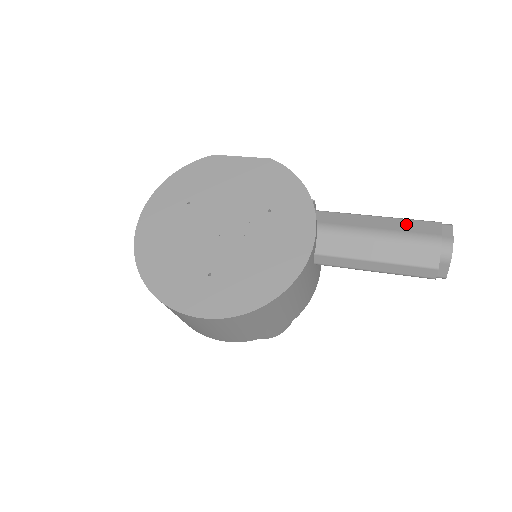
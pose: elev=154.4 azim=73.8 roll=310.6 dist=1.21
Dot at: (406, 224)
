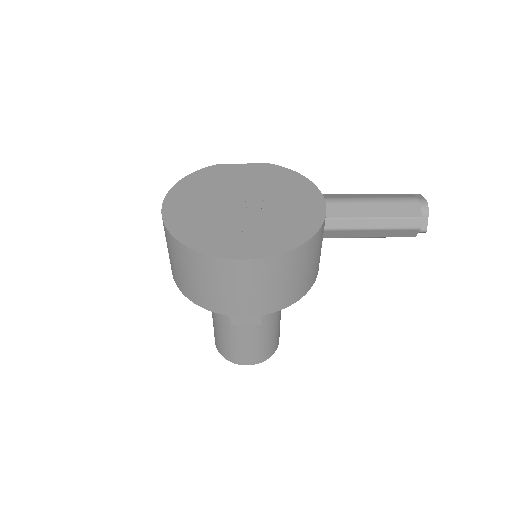
Dot at: (388, 195)
